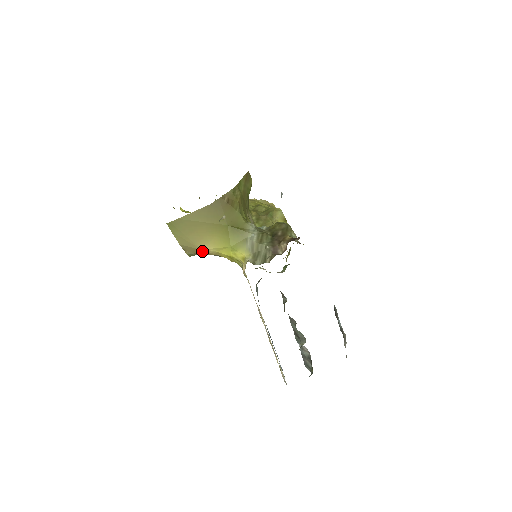
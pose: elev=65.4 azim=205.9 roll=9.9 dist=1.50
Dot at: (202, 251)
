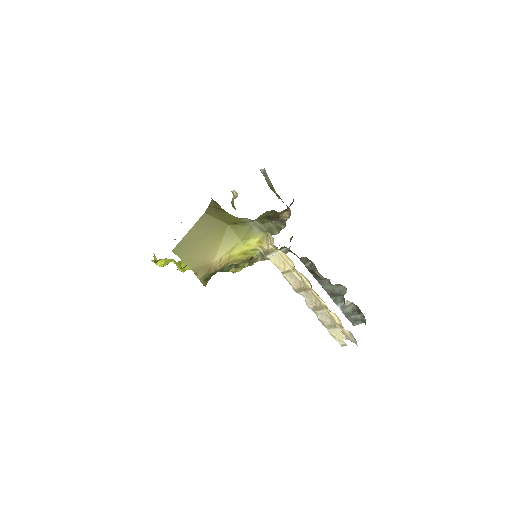
Dot at: (213, 265)
